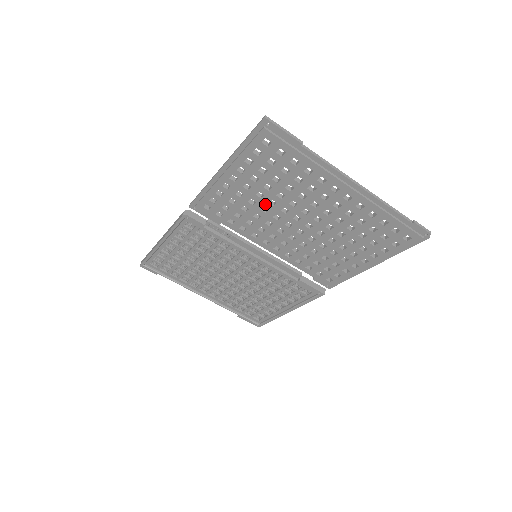
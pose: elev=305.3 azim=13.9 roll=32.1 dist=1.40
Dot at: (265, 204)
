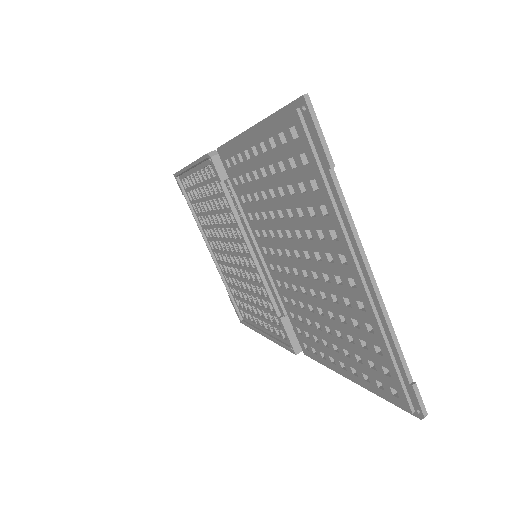
Dot at: (274, 209)
